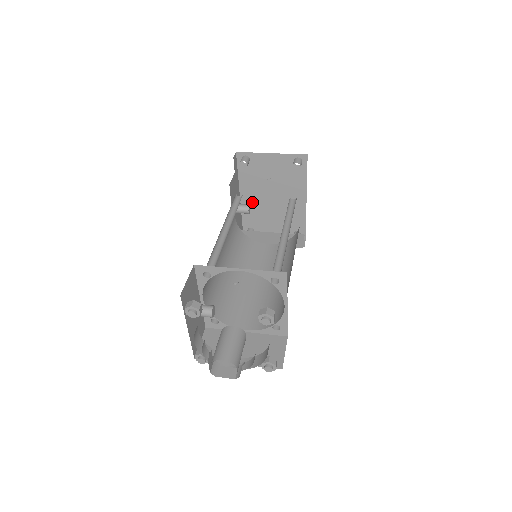
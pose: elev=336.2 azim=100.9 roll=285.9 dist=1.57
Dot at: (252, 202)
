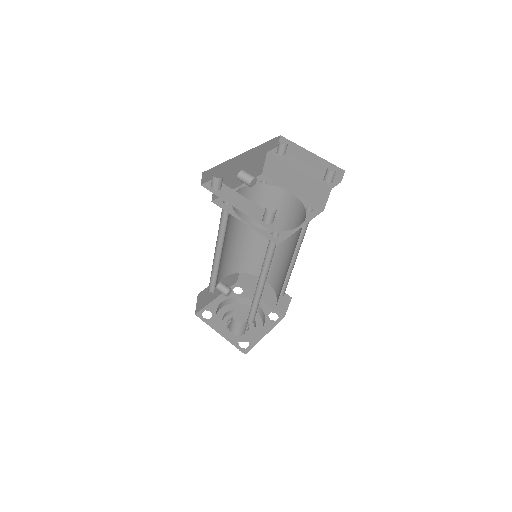
Dot at: occluded
